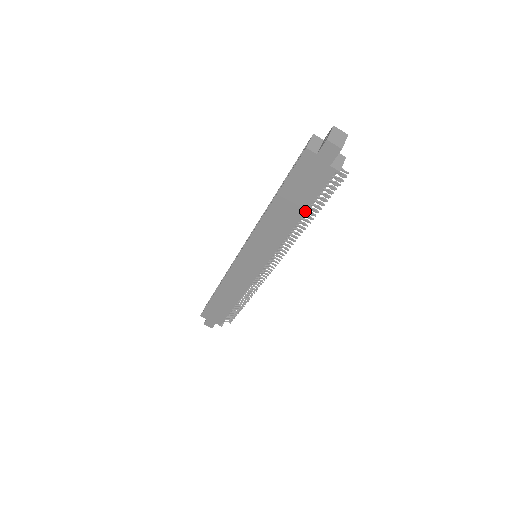
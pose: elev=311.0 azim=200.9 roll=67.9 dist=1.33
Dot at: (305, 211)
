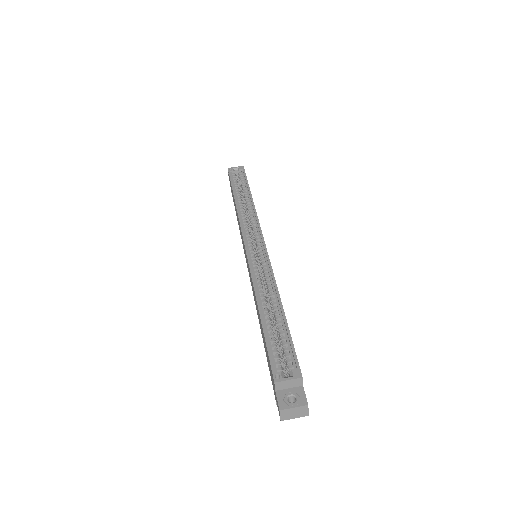
Dot at: occluded
